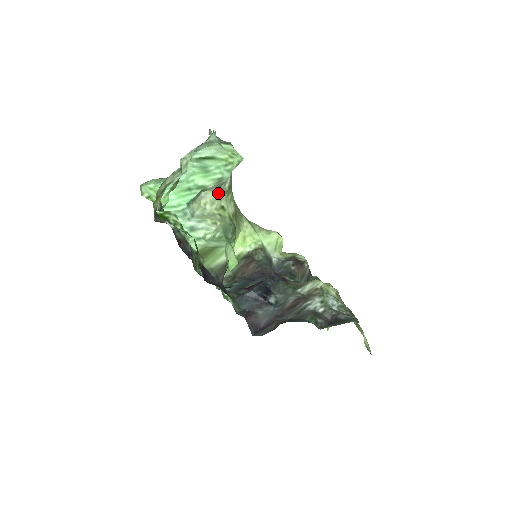
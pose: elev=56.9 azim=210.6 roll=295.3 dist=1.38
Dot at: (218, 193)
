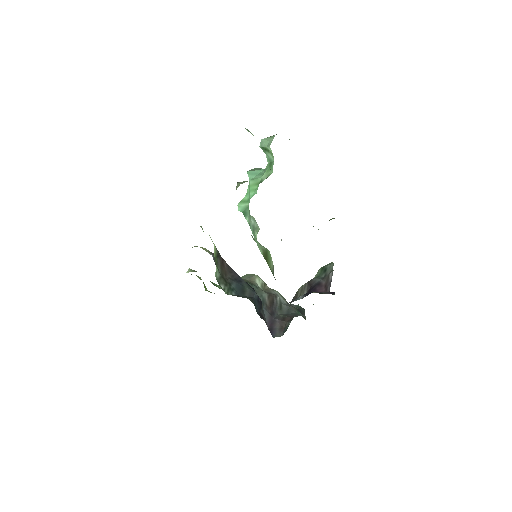
Dot at: (239, 185)
